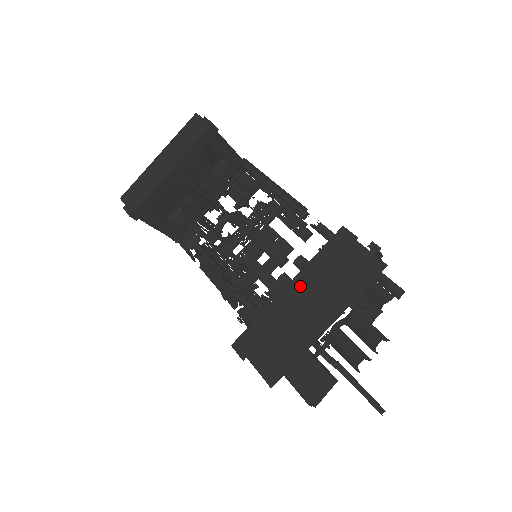
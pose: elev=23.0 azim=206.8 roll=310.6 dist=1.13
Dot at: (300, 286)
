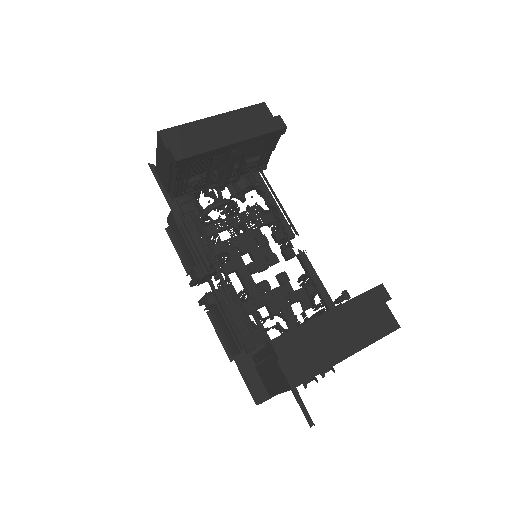
Dot at: (341, 315)
